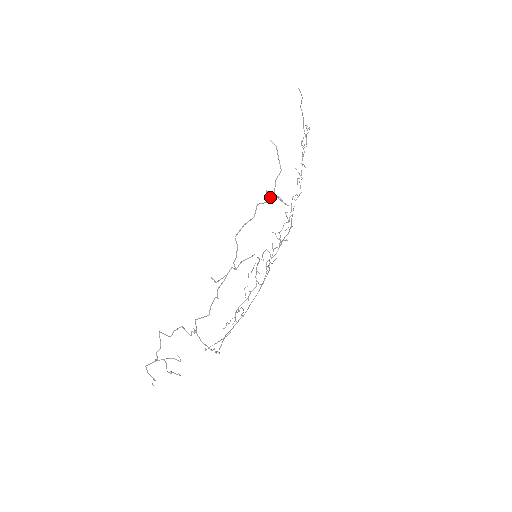
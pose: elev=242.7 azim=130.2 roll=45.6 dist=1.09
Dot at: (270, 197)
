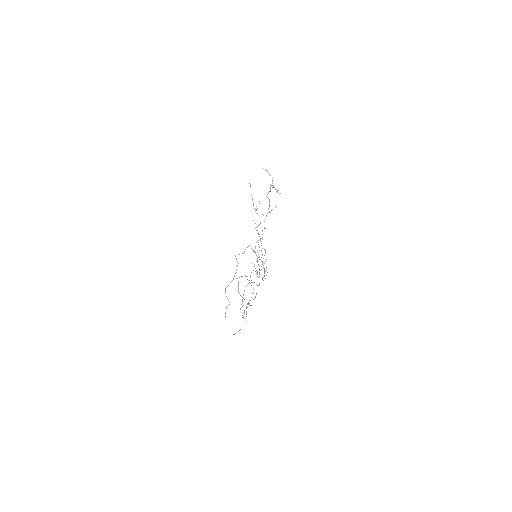
Dot at: (273, 187)
